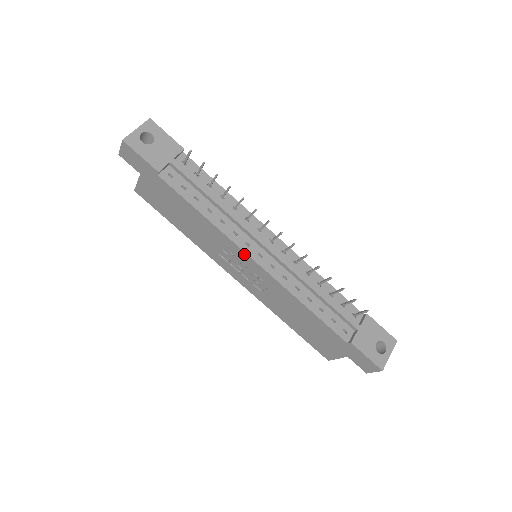
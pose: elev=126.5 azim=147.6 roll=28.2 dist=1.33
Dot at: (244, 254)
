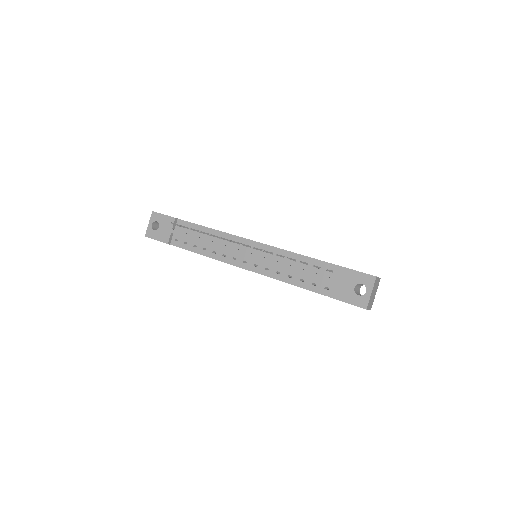
Dot at: (236, 266)
